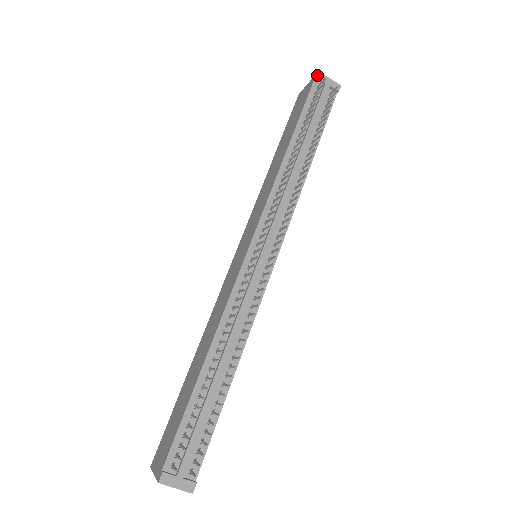
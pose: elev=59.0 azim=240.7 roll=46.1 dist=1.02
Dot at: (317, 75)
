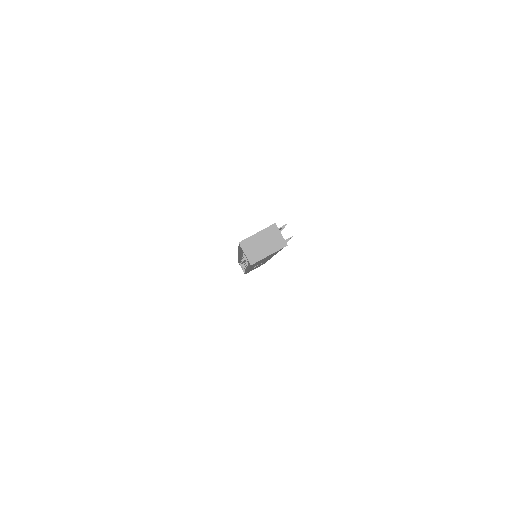
Dot at: occluded
